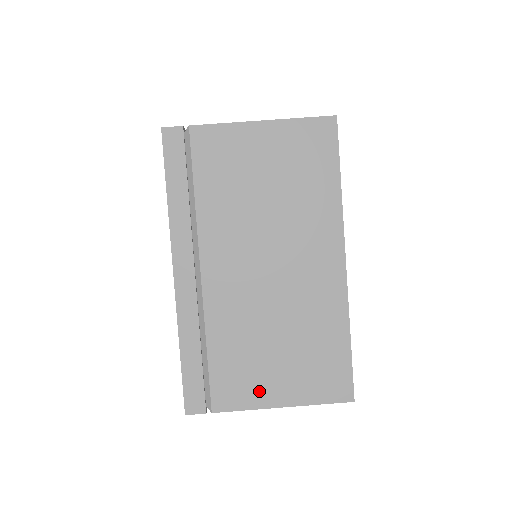
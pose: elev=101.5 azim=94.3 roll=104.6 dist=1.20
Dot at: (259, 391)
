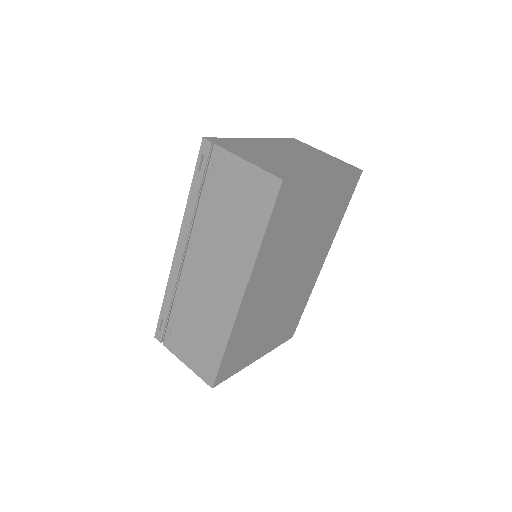
Dot at: (243, 155)
